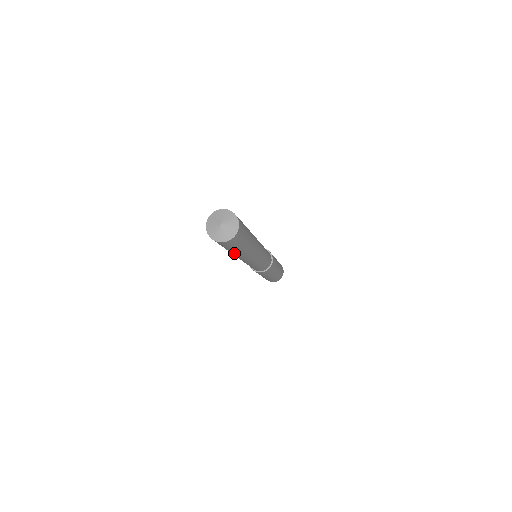
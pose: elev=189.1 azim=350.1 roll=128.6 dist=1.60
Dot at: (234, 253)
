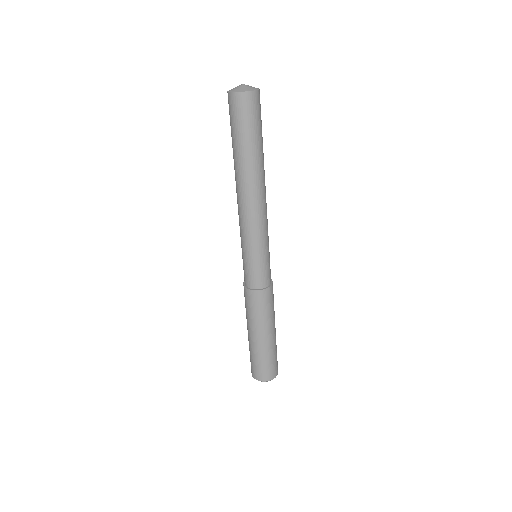
Dot at: (247, 159)
